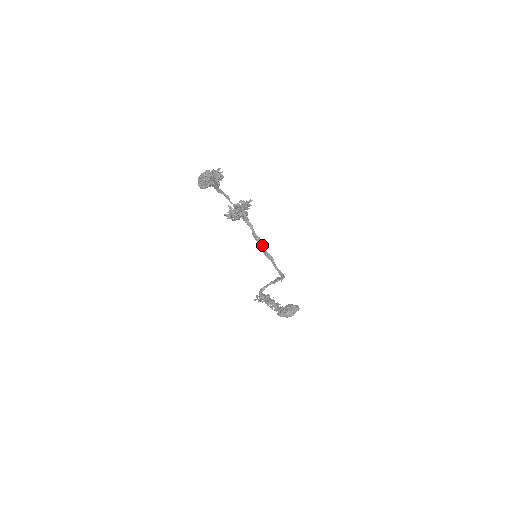
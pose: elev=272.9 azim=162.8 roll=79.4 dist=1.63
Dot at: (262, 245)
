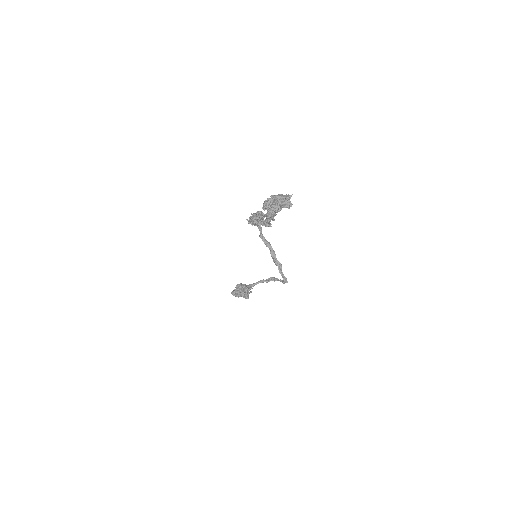
Dot at: (274, 252)
